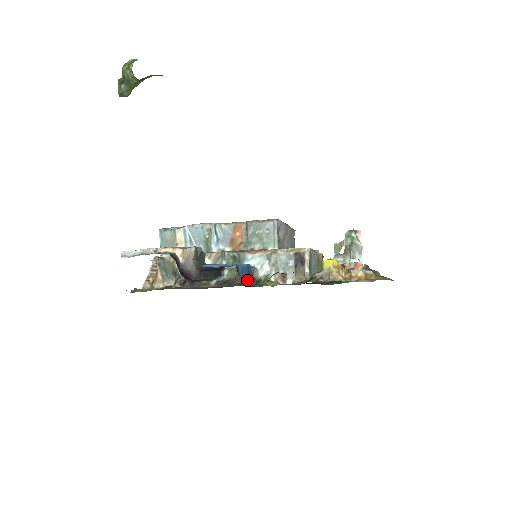
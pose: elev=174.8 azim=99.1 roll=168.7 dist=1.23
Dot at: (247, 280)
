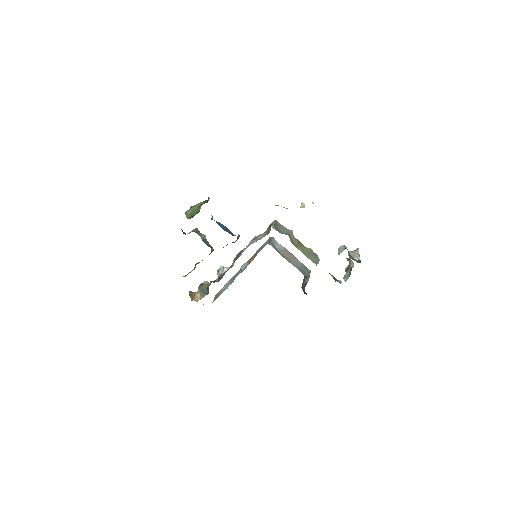
Dot at: (223, 229)
